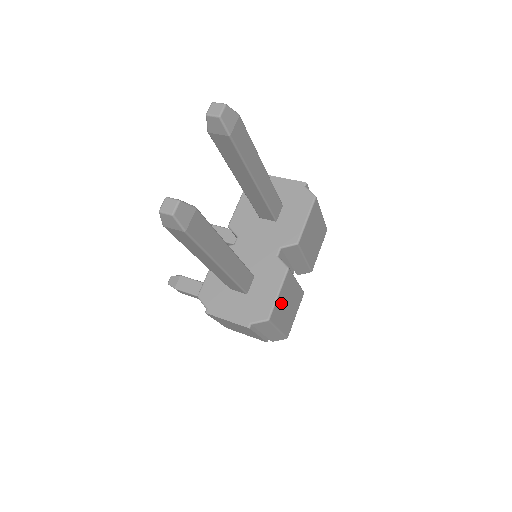
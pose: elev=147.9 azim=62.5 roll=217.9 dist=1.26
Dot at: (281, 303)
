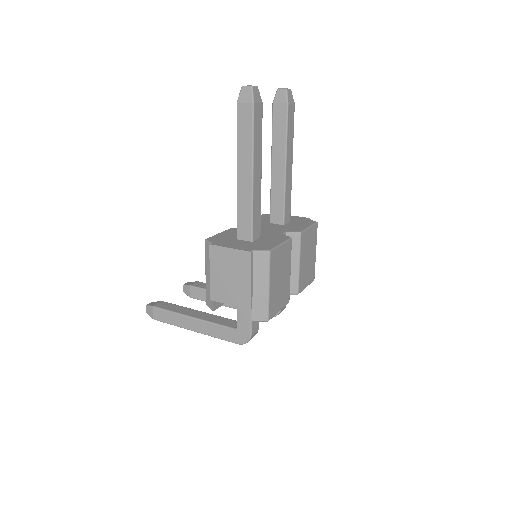
Dot at: (279, 260)
